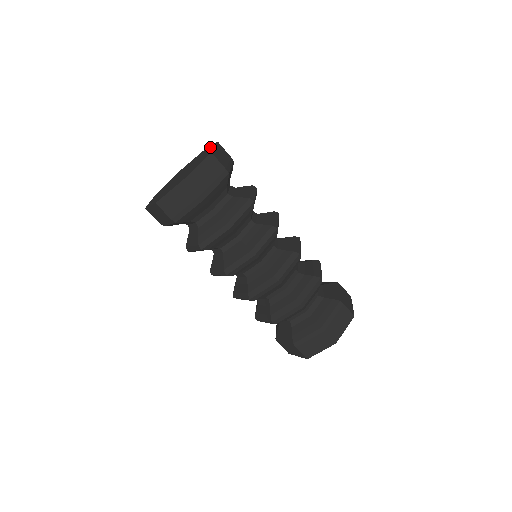
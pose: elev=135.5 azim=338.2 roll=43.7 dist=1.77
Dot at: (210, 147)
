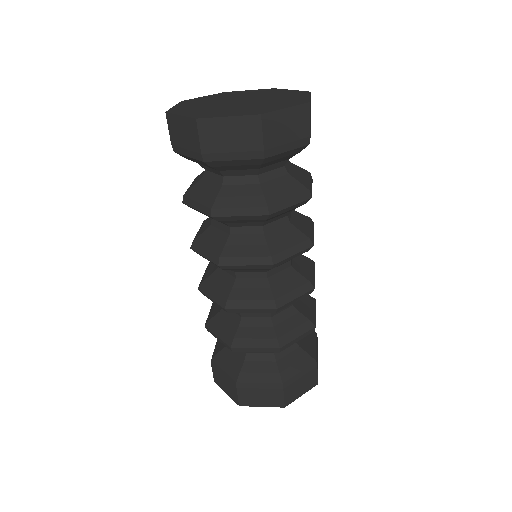
Dot at: (299, 99)
